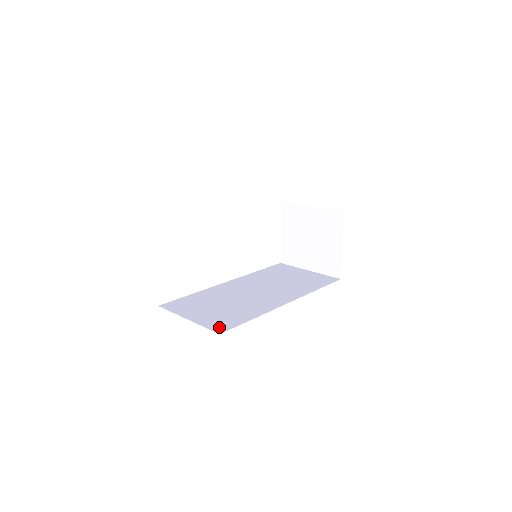
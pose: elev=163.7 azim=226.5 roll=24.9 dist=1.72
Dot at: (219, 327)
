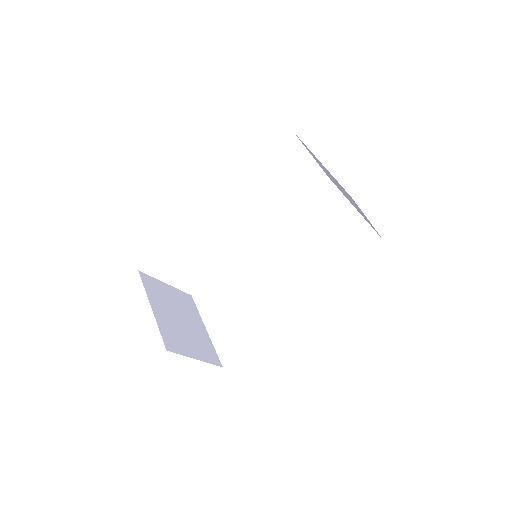
Dot at: (225, 353)
